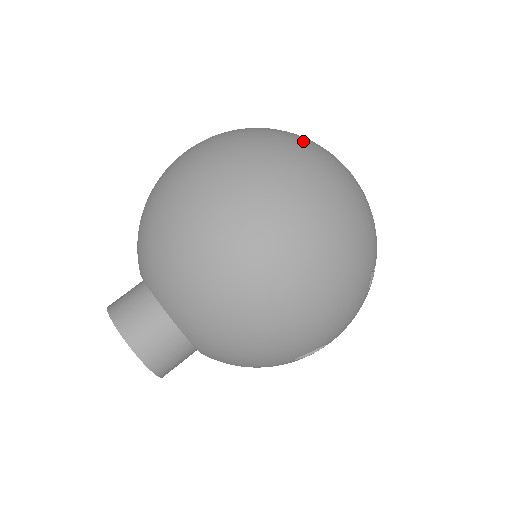
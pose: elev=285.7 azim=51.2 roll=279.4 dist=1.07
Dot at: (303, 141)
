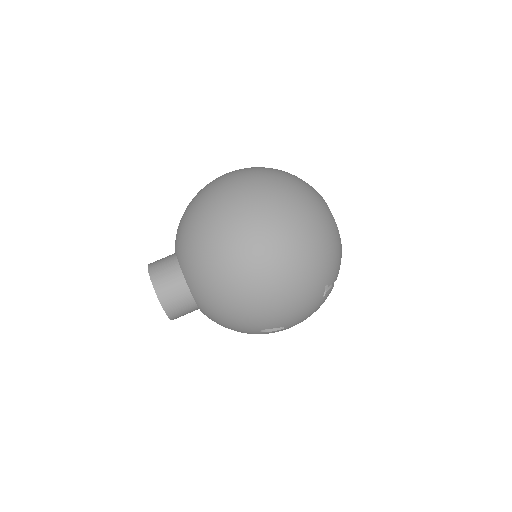
Dot at: (302, 187)
